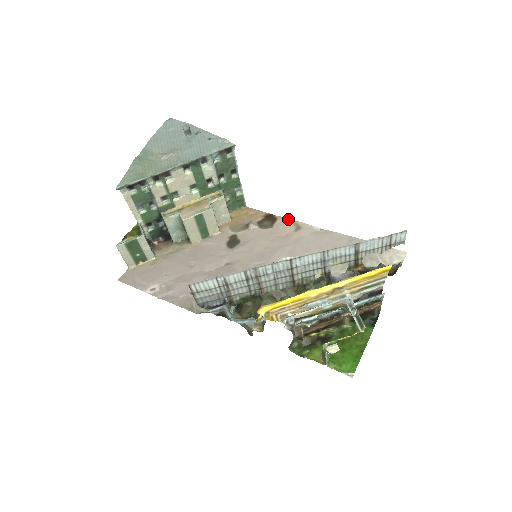
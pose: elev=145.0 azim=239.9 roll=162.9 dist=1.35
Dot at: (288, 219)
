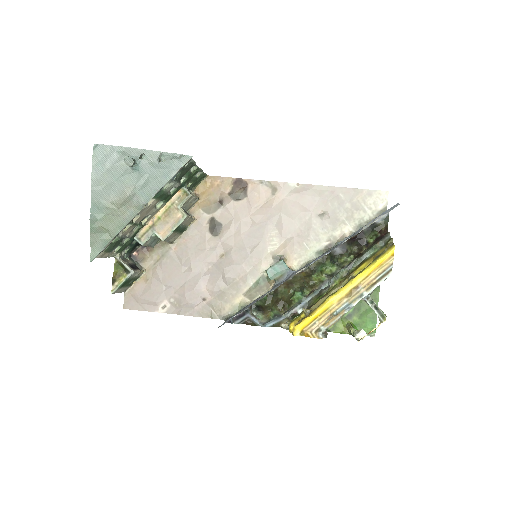
Dot at: (259, 181)
